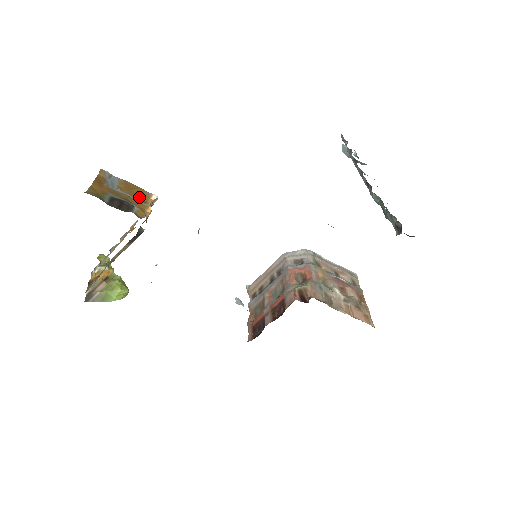
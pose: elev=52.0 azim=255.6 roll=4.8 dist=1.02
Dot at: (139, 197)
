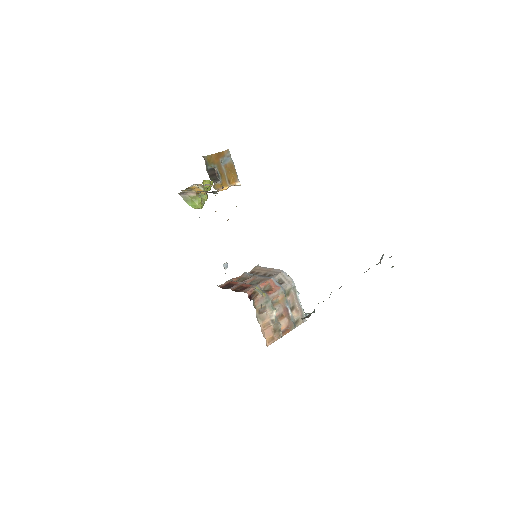
Dot at: (230, 178)
